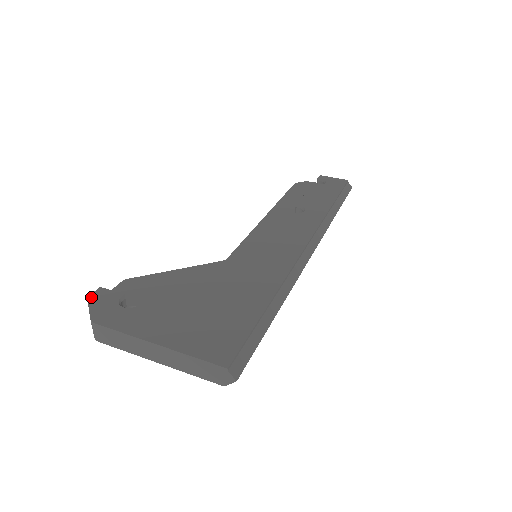
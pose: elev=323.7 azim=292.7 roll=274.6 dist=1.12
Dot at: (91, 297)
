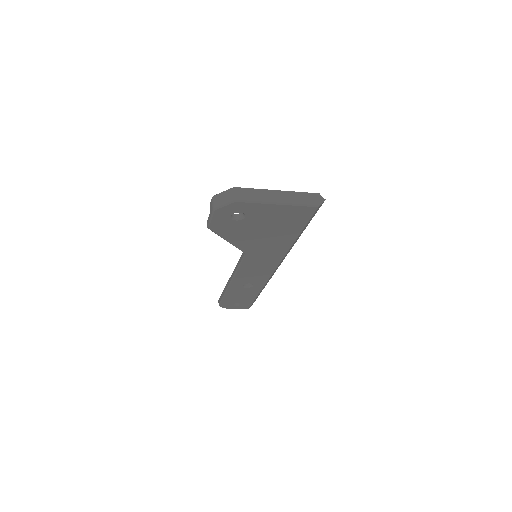
Dot at: (214, 197)
